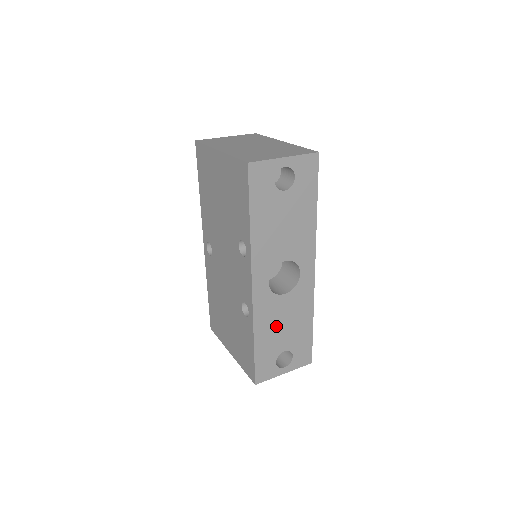
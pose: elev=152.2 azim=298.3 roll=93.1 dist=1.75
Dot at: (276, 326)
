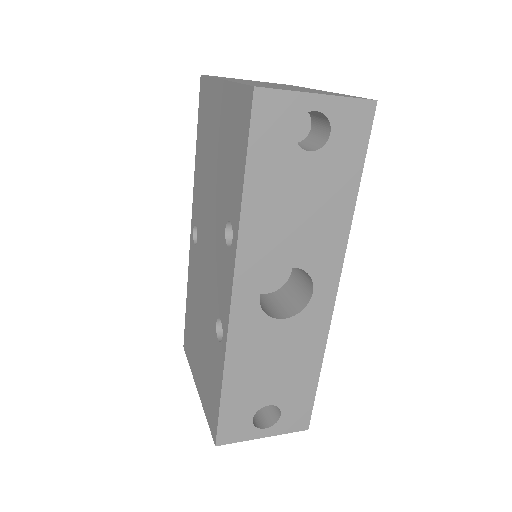
Dot at: (261, 365)
